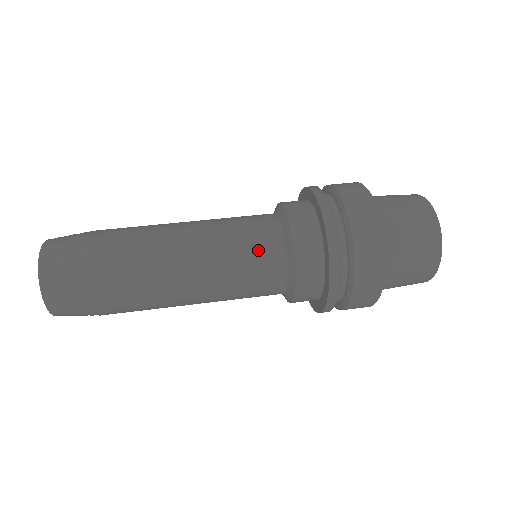
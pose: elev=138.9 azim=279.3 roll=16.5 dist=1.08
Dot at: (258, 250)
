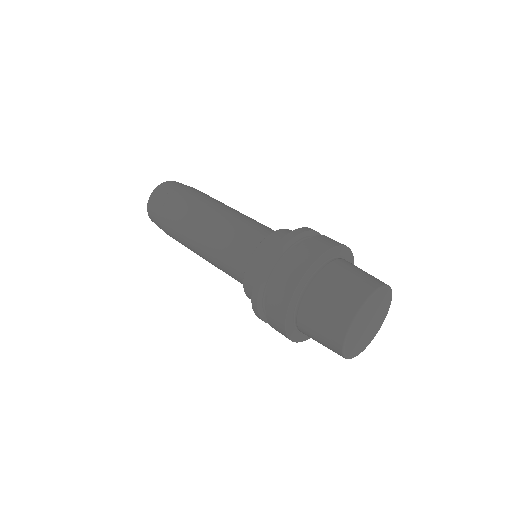
Dot at: (251, 232)
